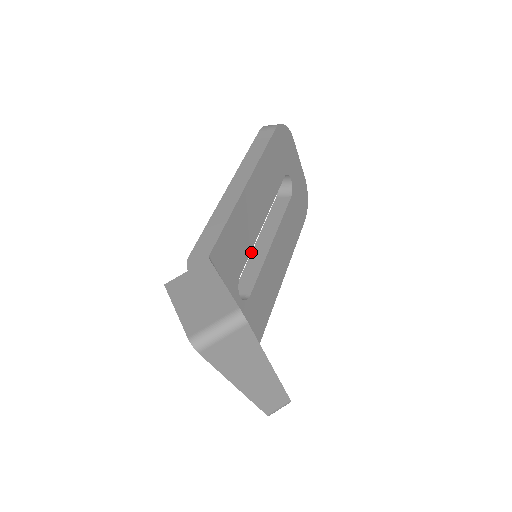
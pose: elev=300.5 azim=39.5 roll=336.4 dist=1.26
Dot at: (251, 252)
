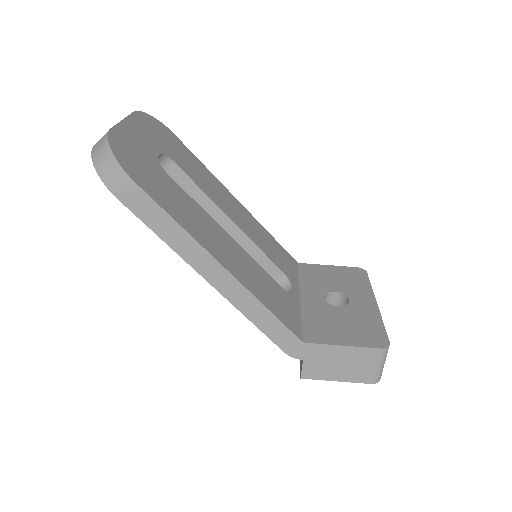
Dot at: occluded
